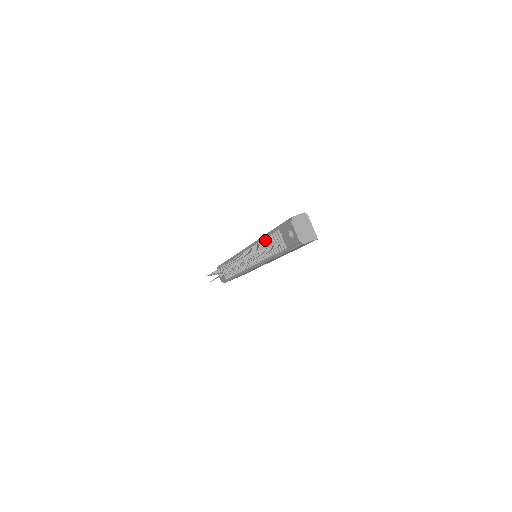
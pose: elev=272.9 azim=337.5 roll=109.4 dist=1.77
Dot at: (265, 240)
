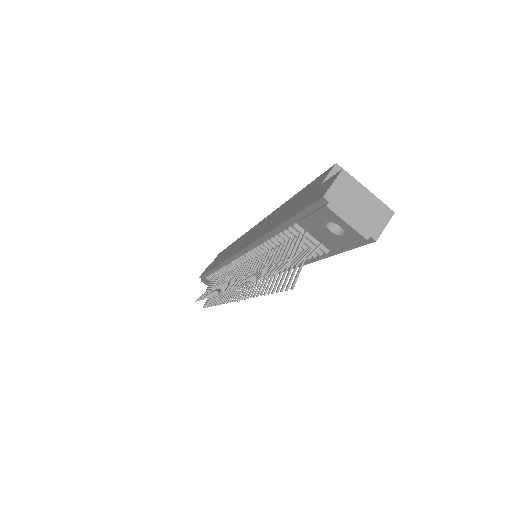
Dot at: (270, 243)
